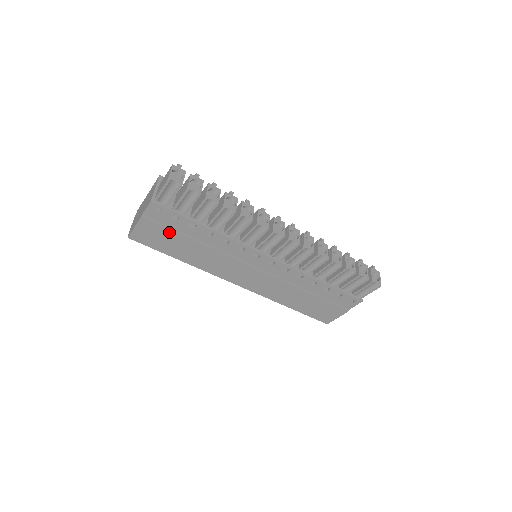
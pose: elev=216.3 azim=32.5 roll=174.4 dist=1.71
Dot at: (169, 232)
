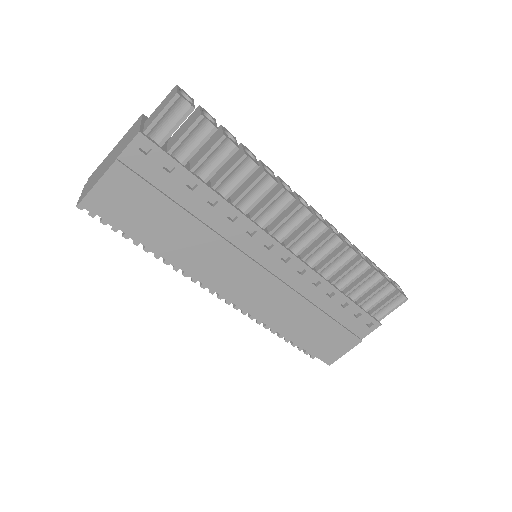
Dot at: (152, 195)
